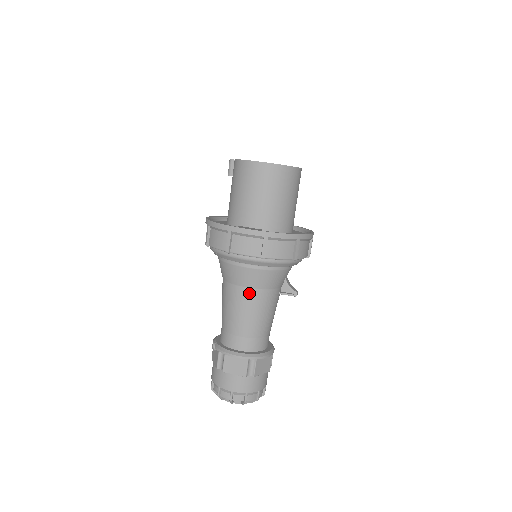
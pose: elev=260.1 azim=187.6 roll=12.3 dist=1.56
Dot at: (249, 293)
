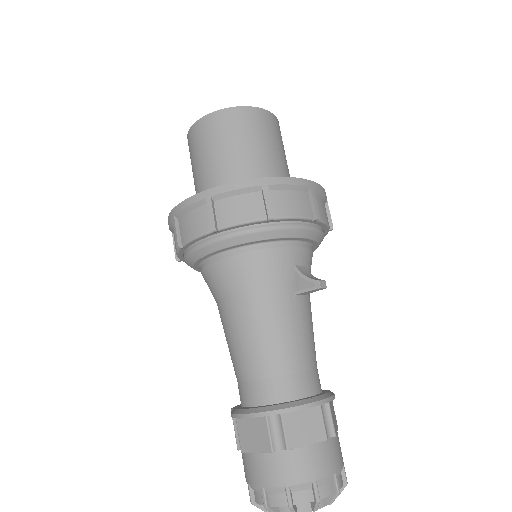
Dot at: (236, 302)
